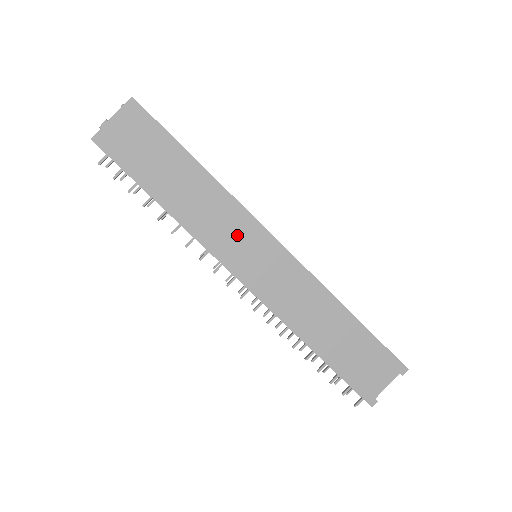
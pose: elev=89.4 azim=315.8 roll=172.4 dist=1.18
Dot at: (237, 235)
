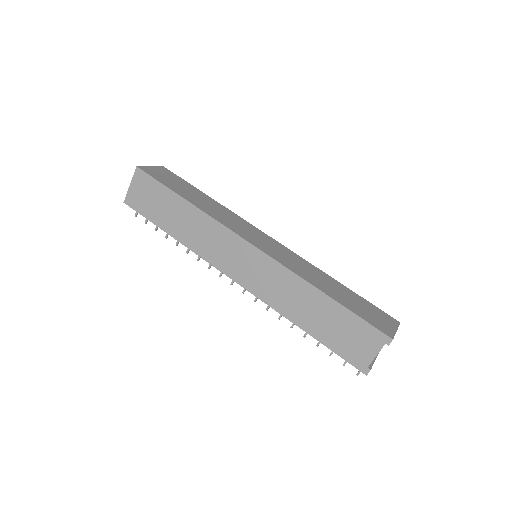
Dot at: (223, 246)
